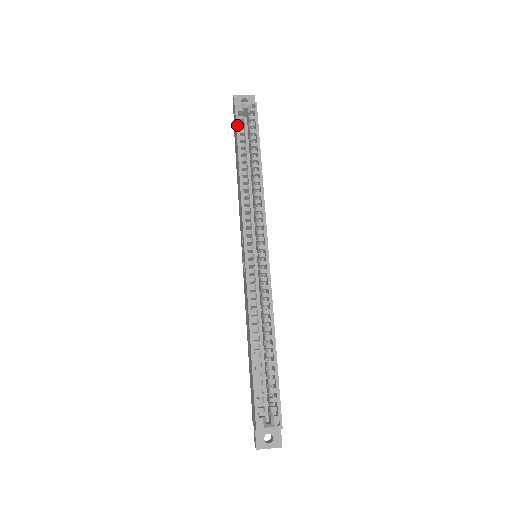
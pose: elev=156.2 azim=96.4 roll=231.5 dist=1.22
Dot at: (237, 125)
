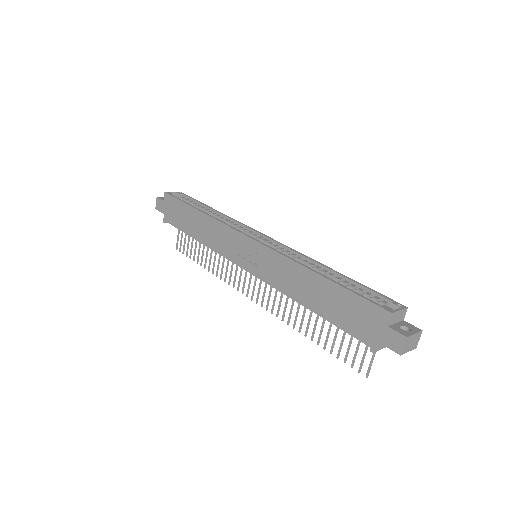
Dot at: (177, 198)
